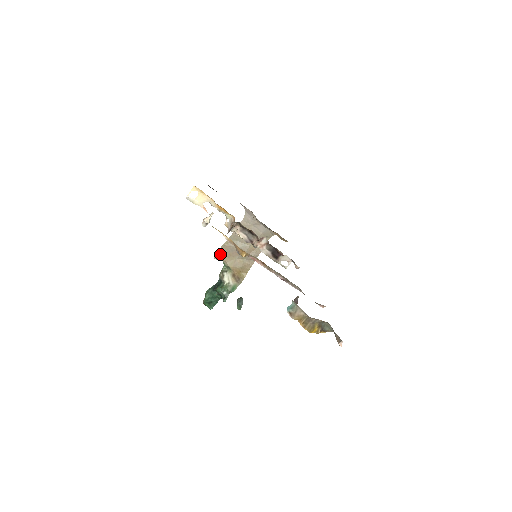
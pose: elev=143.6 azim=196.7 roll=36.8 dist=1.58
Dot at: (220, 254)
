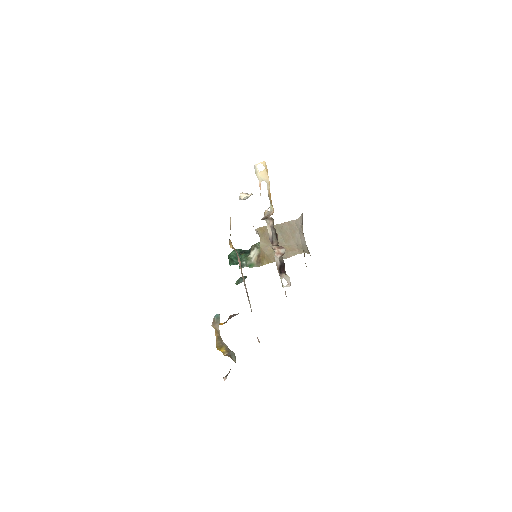
Dot at: (261, 231)
